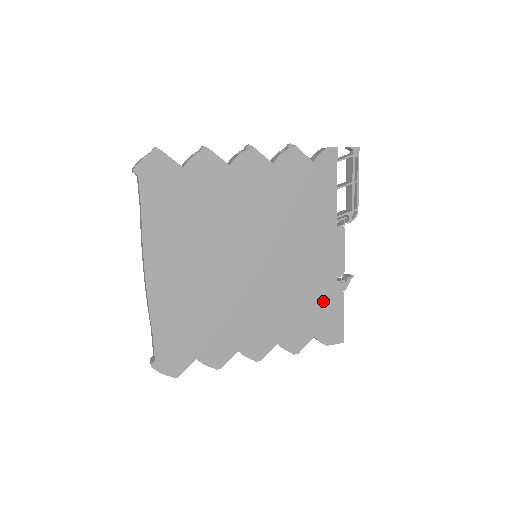
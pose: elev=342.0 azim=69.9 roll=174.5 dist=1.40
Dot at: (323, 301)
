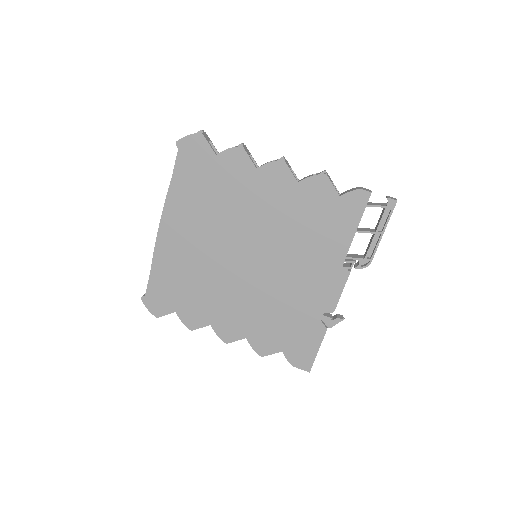
Dot at: (303, 326)
